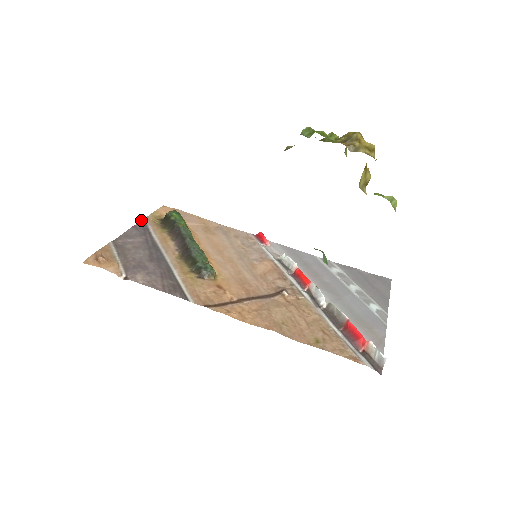
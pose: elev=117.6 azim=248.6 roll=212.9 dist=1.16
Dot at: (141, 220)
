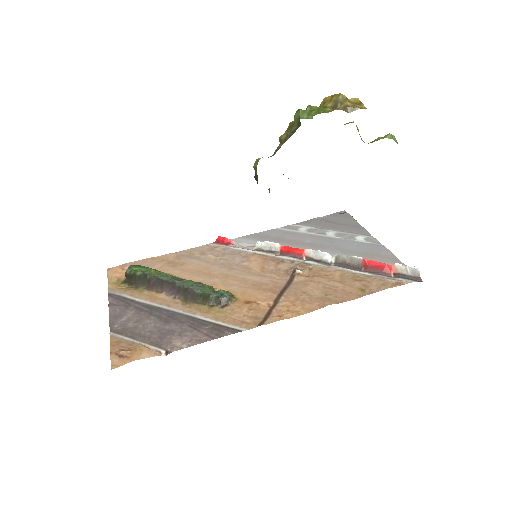
Dot at: (108, 295)
